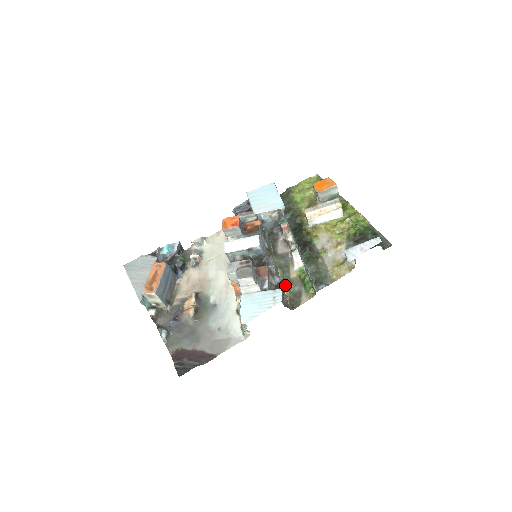
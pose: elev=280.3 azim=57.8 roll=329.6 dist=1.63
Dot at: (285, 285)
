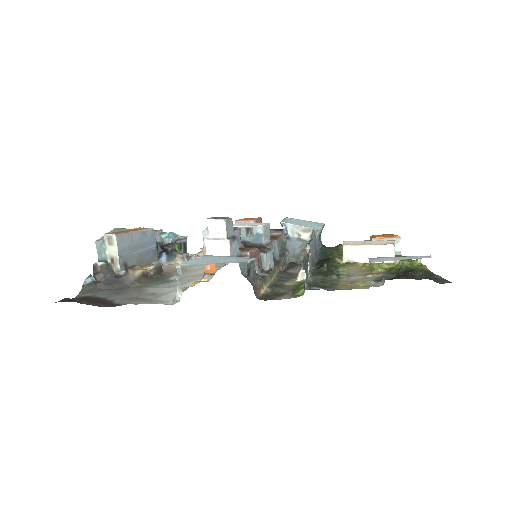
Dot at: (271, 287)
